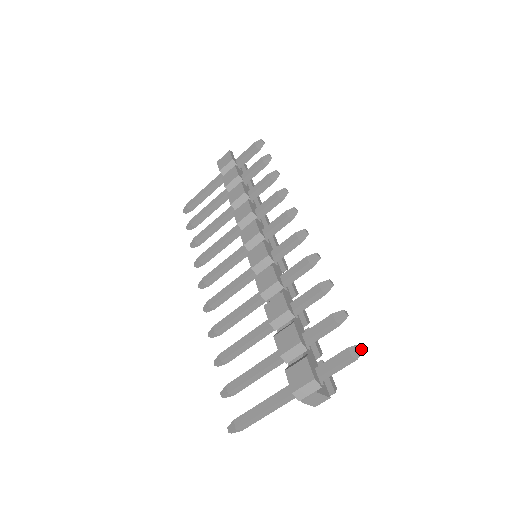
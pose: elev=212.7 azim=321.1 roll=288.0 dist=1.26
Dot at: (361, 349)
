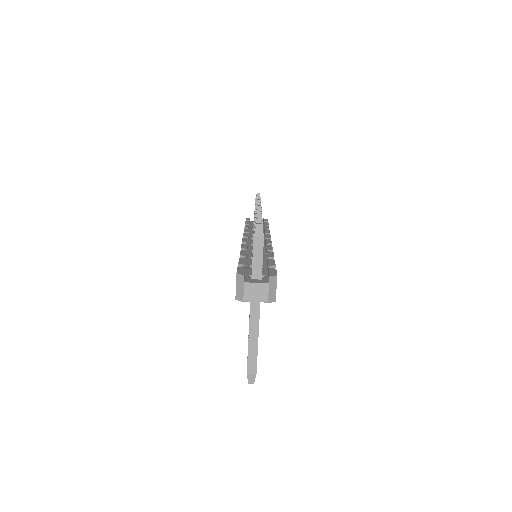
Dot at: (256, 225)
